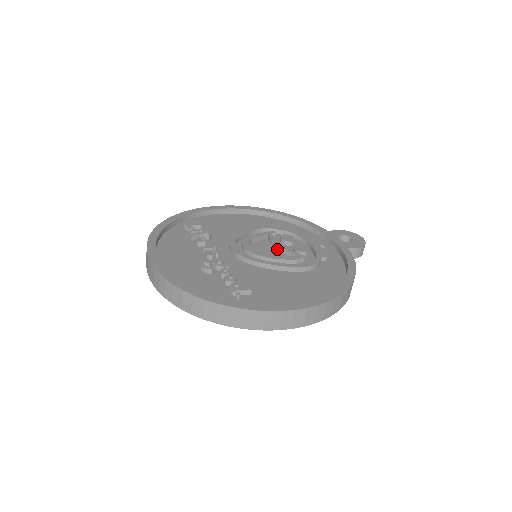
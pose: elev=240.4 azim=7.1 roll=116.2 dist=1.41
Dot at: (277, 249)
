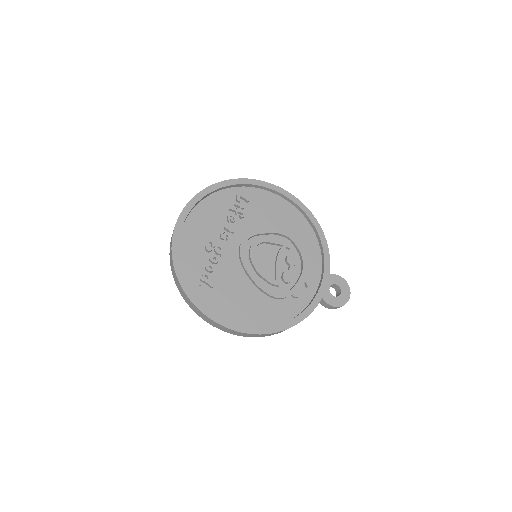
Dot at: (275, 262)
